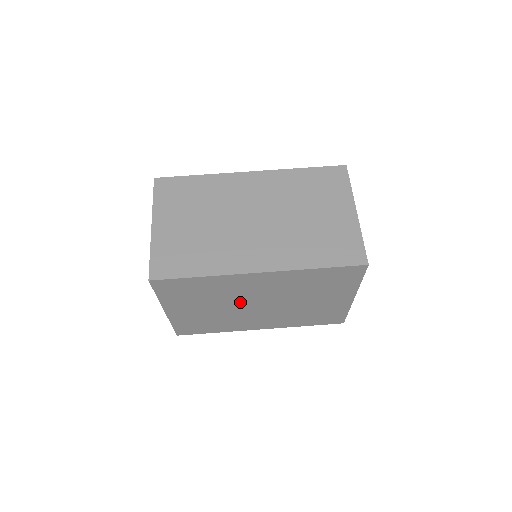
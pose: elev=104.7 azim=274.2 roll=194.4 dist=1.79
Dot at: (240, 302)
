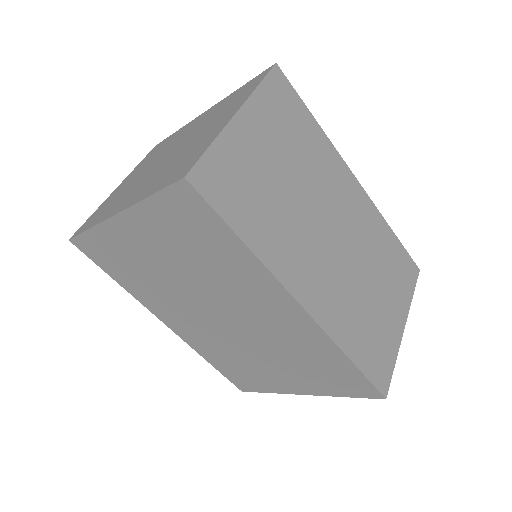
Dot at: (212, 296)
